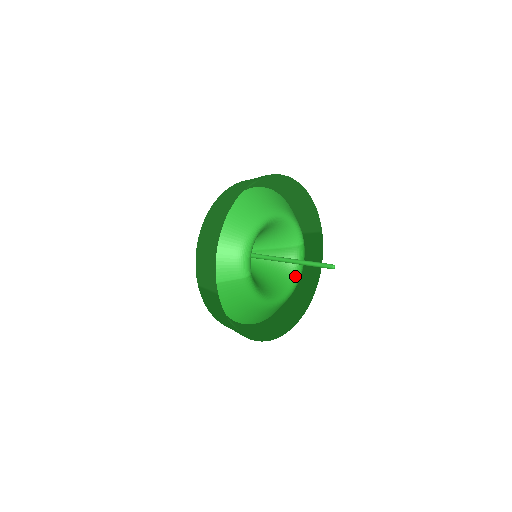
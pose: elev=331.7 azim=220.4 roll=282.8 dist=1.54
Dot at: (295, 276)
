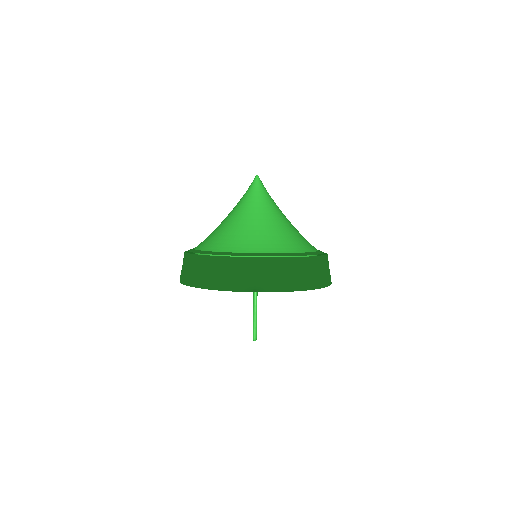
Dot at: occluded
